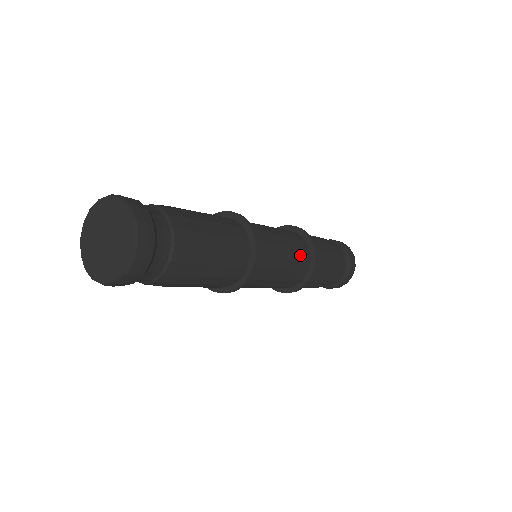
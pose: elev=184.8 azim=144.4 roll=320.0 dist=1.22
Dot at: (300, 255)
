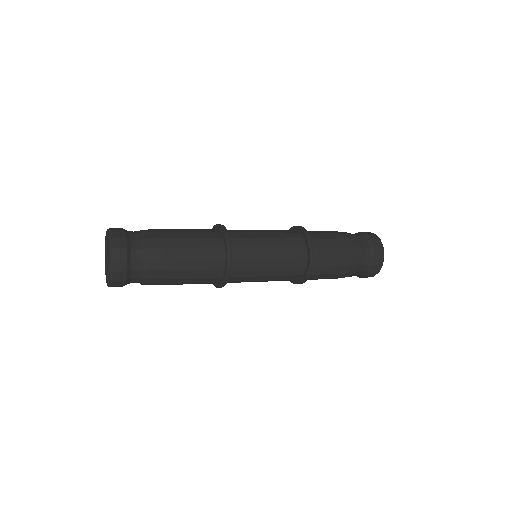
Dot at: (289, 273)
